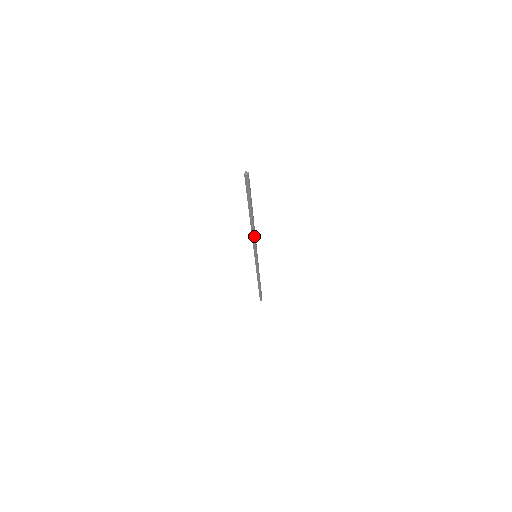
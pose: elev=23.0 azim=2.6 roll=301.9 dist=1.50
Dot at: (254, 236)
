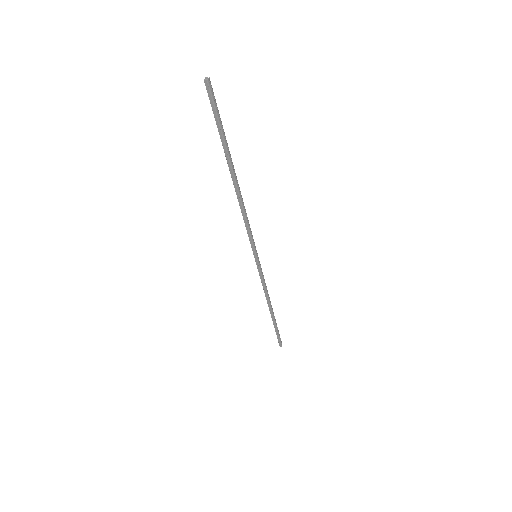
Dot at: (245, 213)
